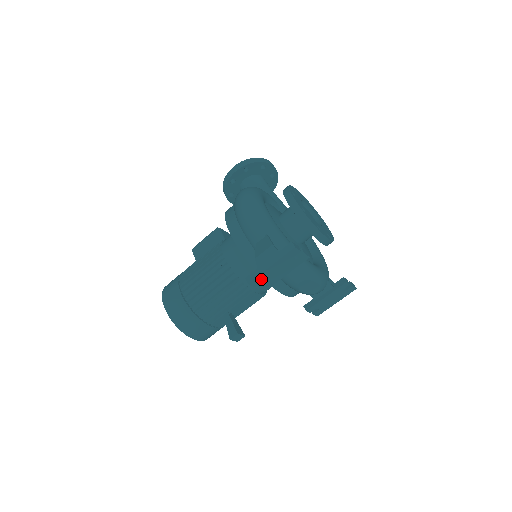
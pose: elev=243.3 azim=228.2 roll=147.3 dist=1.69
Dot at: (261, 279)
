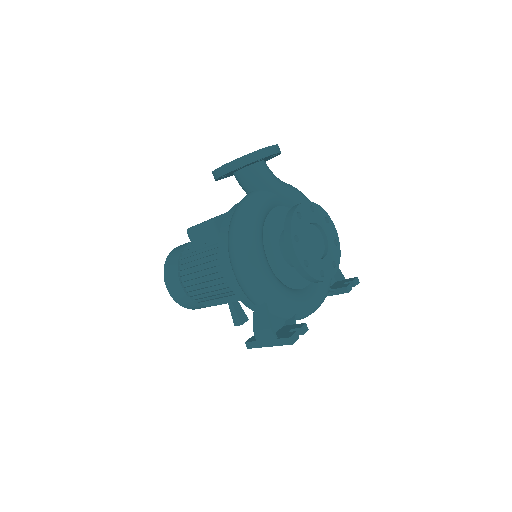
Dot at: occluded
